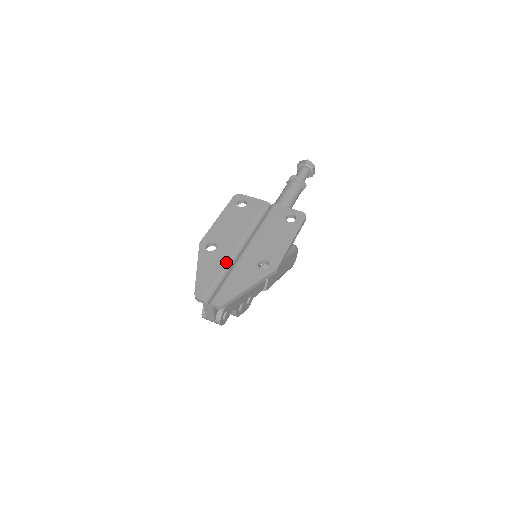
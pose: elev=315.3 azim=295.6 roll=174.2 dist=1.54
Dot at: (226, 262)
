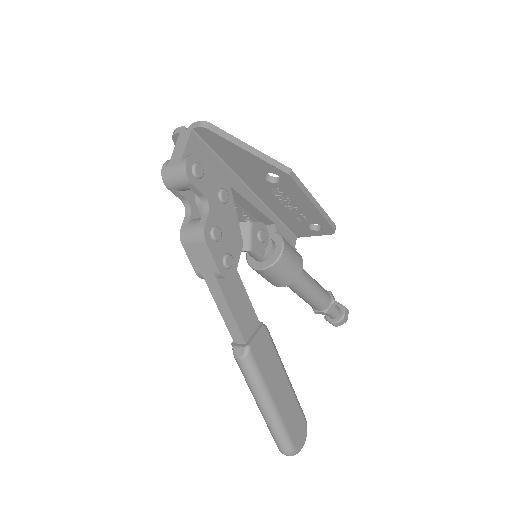
Dot at: occluded
